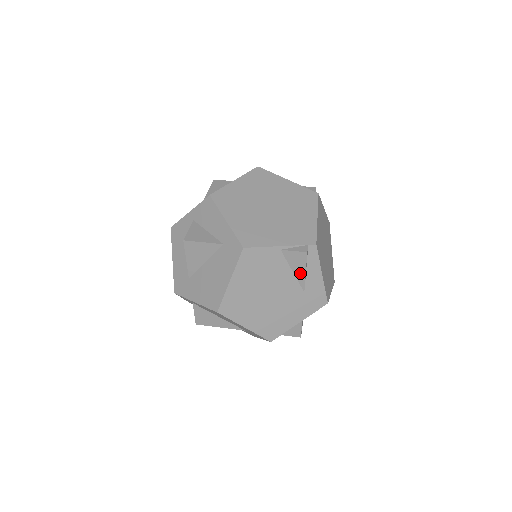
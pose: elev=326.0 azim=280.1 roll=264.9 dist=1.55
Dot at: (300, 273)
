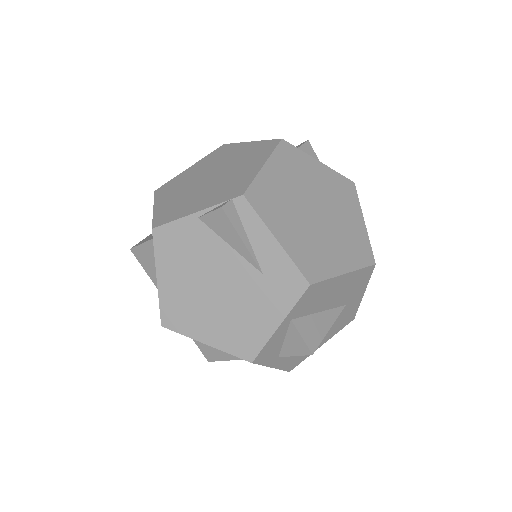
Dot at: (238, 244)
